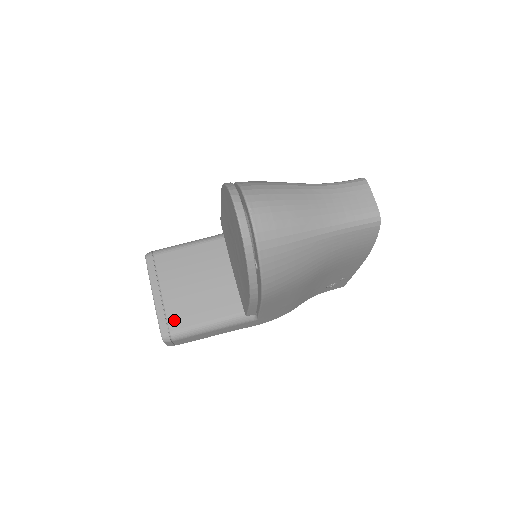
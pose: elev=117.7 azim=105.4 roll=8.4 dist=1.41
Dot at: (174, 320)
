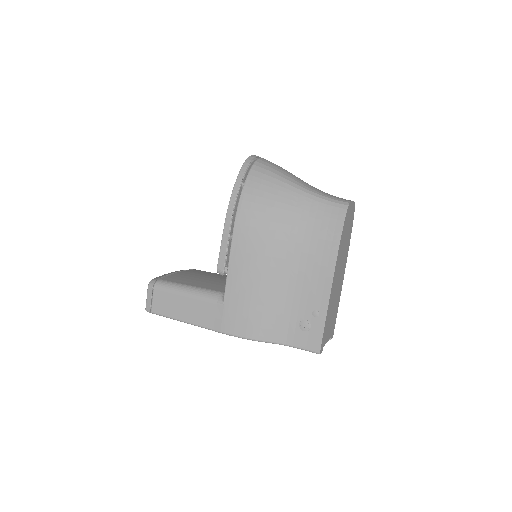
Dot at: (169, 278)
